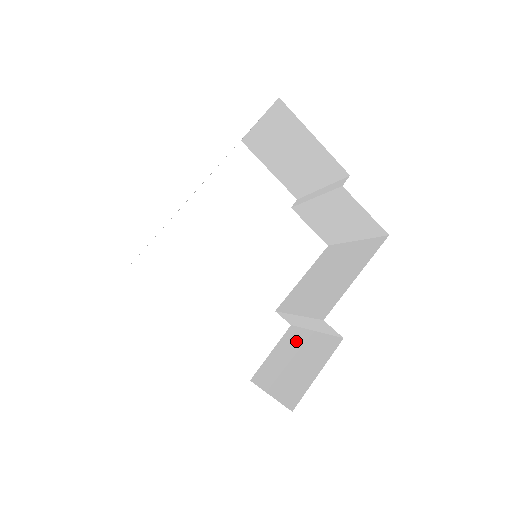
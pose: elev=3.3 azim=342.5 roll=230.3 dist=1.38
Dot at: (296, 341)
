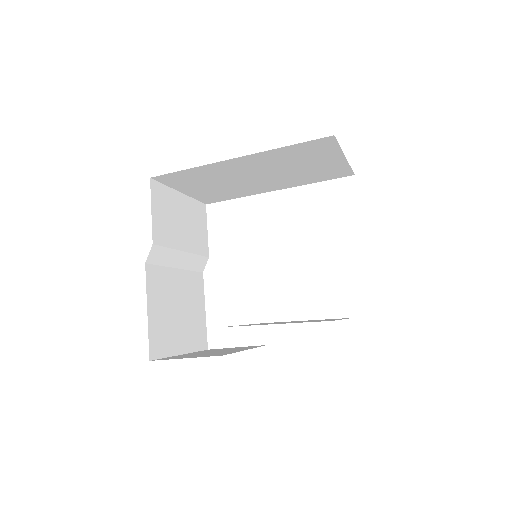
Dot at: occluded
